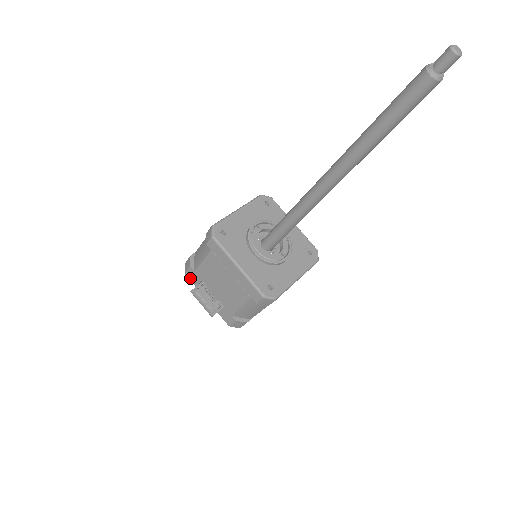
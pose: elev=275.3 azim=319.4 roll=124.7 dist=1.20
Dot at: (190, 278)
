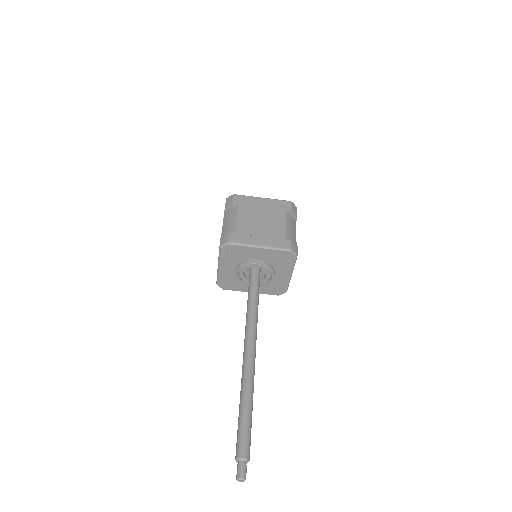
Dot at: occluded
